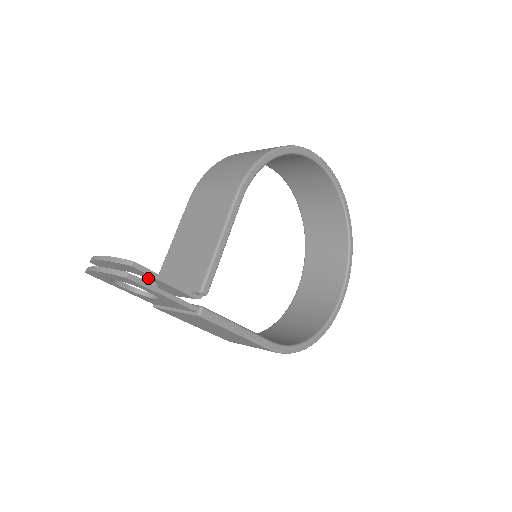
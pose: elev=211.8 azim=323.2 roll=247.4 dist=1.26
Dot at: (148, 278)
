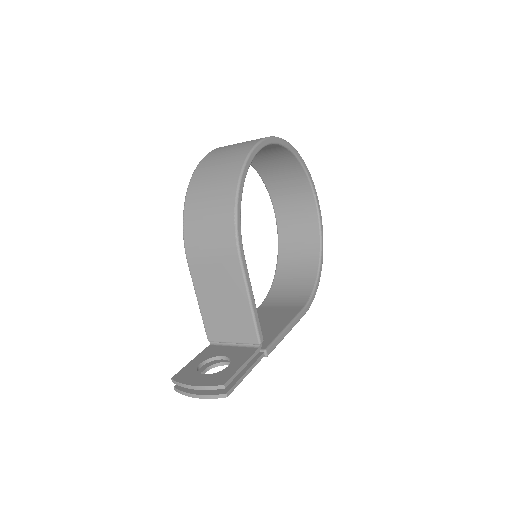
Dot at: occluded
